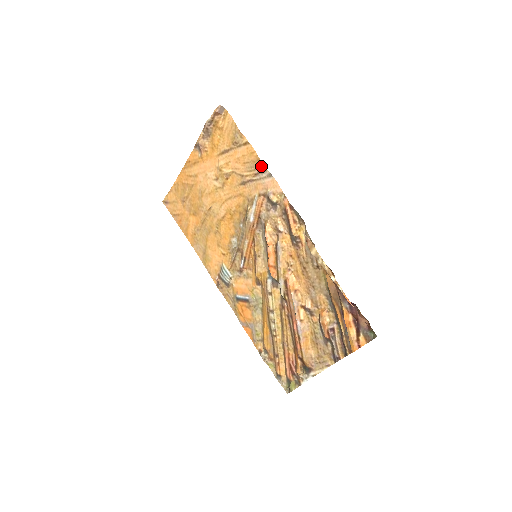
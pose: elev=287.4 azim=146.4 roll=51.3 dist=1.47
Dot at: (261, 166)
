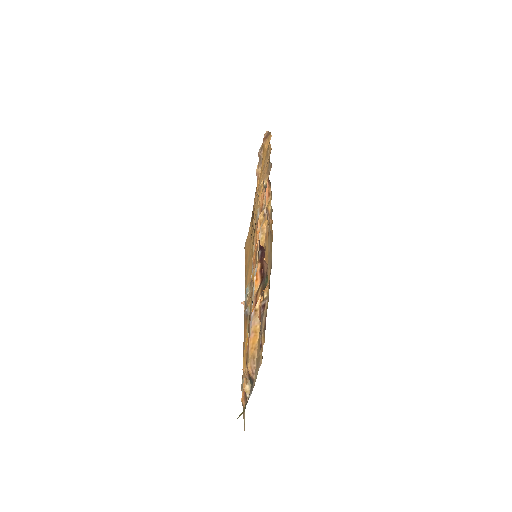
Dot at: (269, 161)
